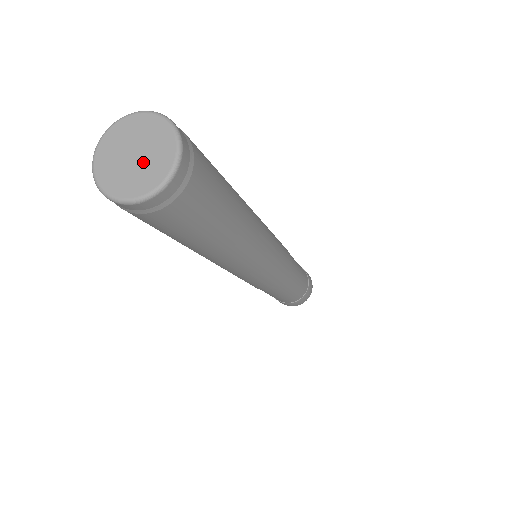
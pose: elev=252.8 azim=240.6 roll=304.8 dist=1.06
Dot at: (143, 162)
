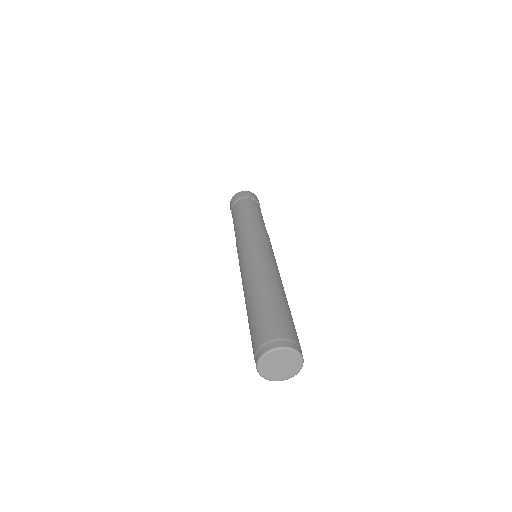
Dot at: (280, 370)
